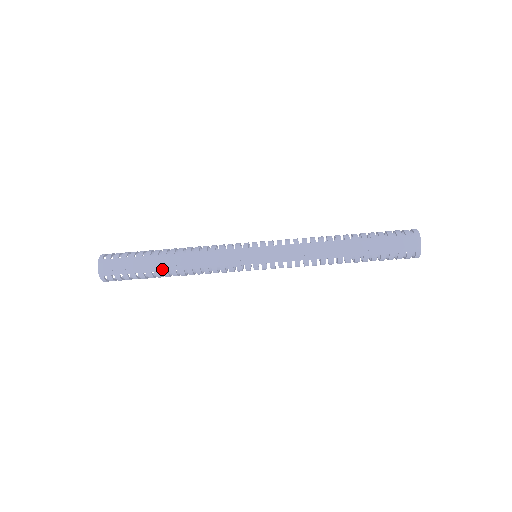
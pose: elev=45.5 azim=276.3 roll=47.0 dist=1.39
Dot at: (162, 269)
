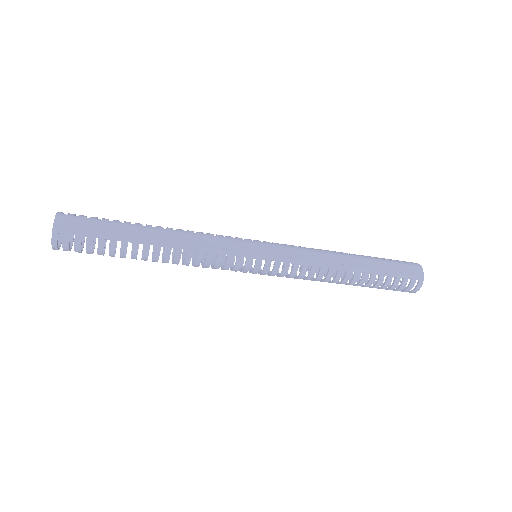
Dot at: (144, 241)
